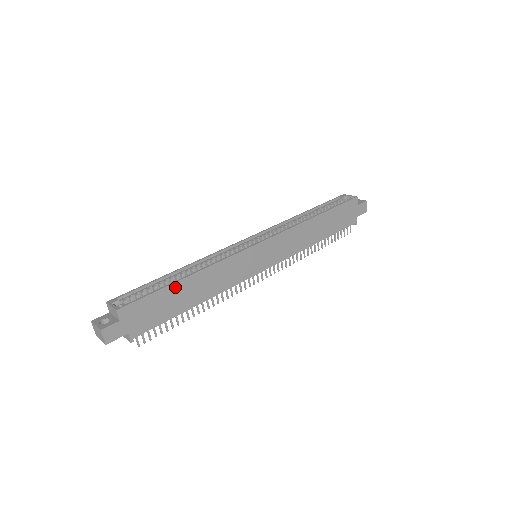
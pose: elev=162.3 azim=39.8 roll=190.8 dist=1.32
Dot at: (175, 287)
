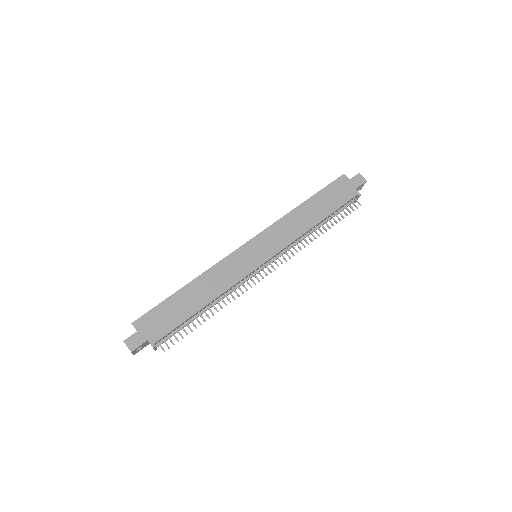
Dot at: (177, 296)
